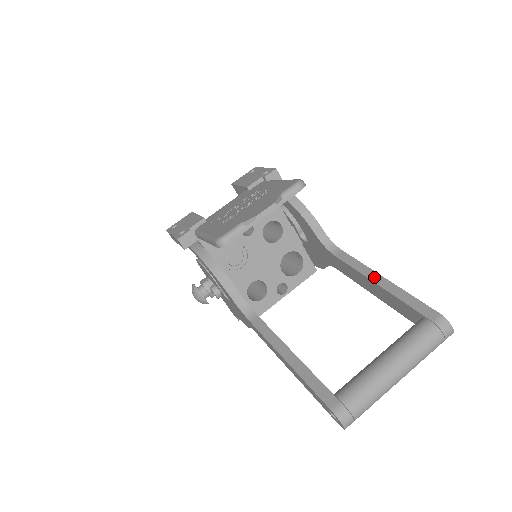
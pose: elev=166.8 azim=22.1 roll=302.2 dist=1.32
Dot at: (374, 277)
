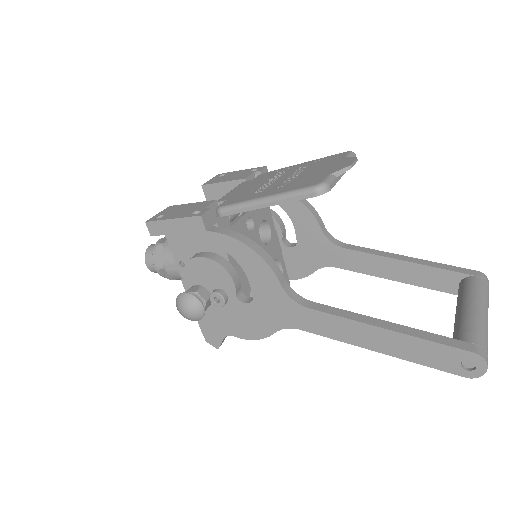
Dot at: (398, 257)
